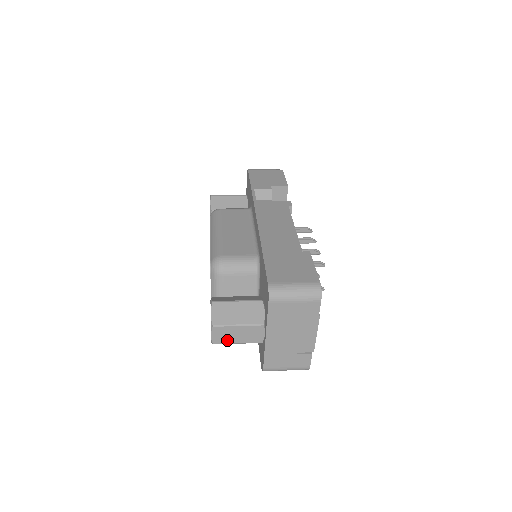
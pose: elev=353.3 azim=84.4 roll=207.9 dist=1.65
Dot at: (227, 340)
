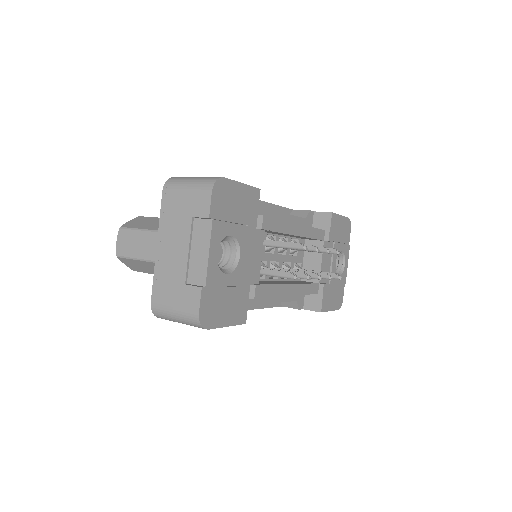
Dot at: (128, 251)
